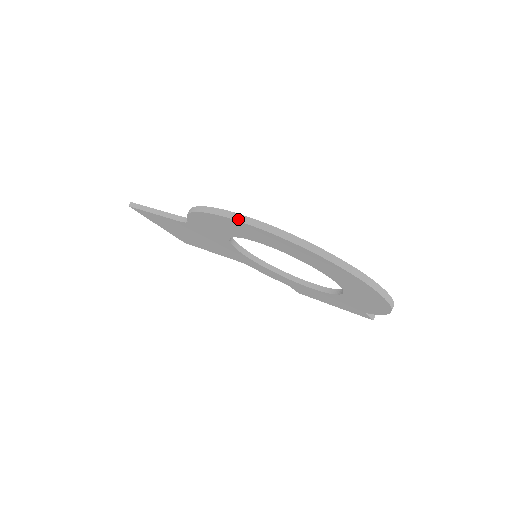
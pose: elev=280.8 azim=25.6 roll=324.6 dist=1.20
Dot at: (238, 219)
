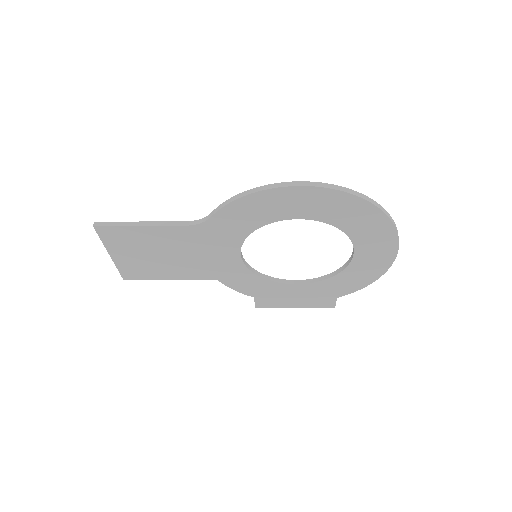
Dot at: (318, 185)
